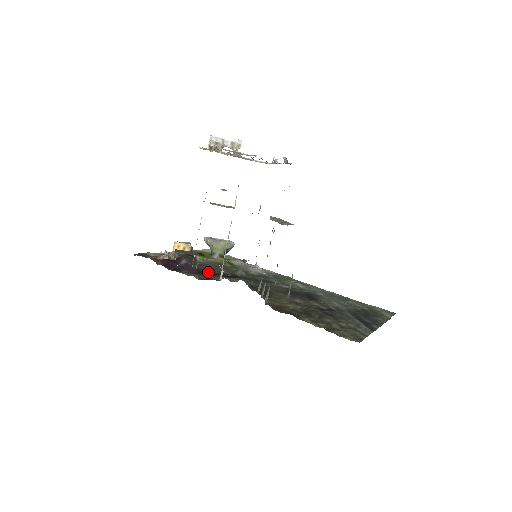
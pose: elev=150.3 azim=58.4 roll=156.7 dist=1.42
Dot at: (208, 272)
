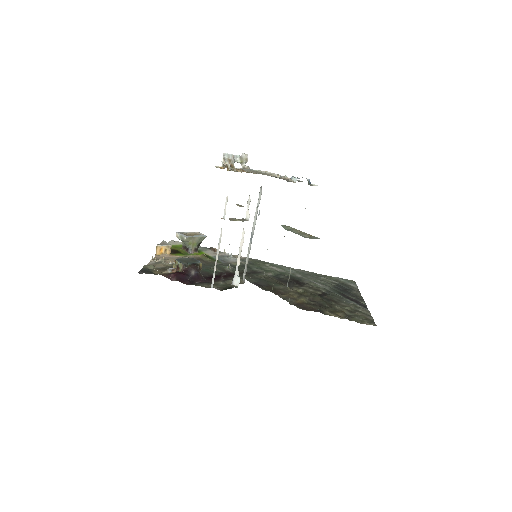
Dot at: (210, 276)
